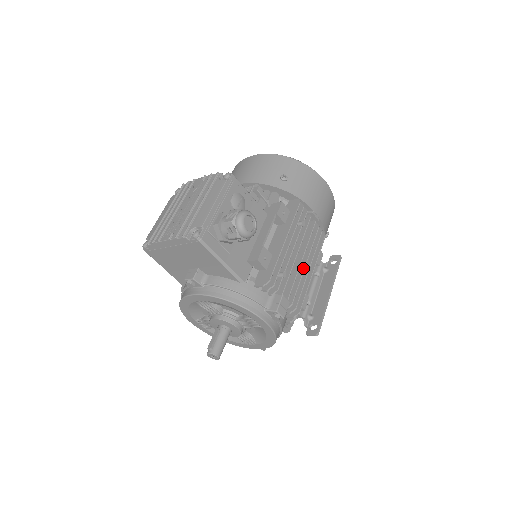
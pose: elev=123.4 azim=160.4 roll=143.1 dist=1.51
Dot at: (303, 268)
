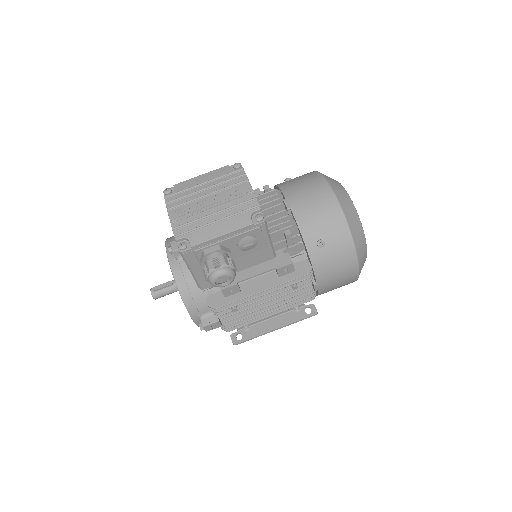
Dot at: (262, 310)
